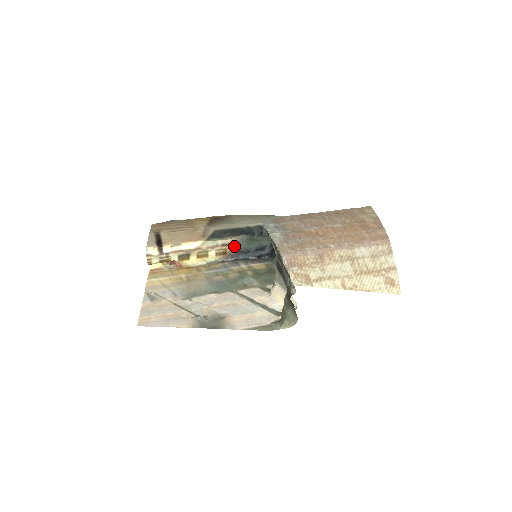
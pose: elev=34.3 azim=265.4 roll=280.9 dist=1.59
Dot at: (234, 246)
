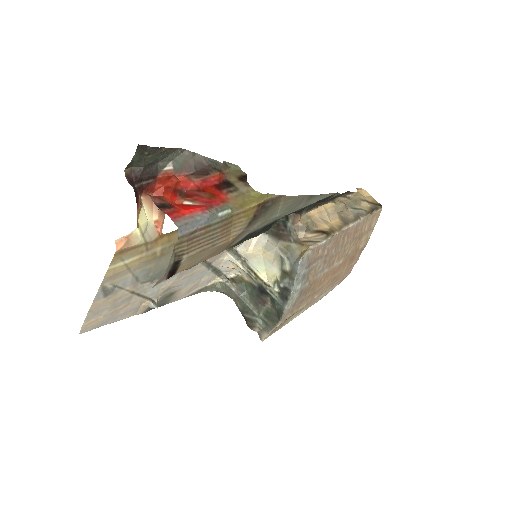
Dot at: occluded
